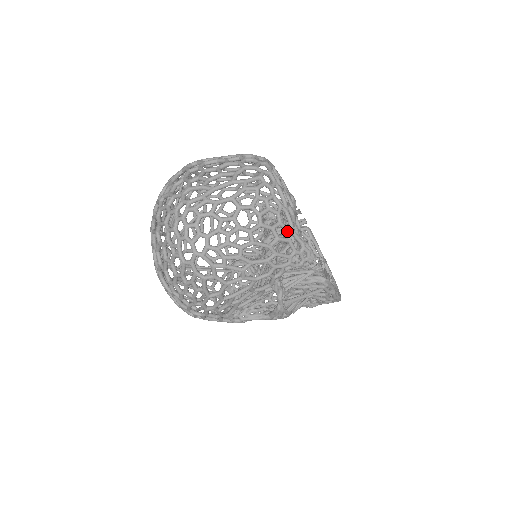
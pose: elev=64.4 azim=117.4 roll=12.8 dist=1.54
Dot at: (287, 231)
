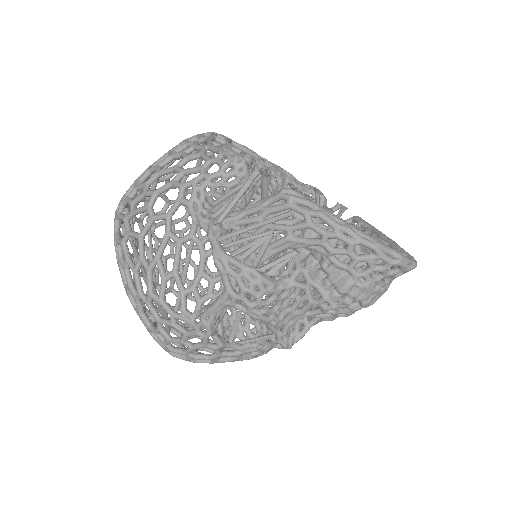
Dot at: (200, 148)
